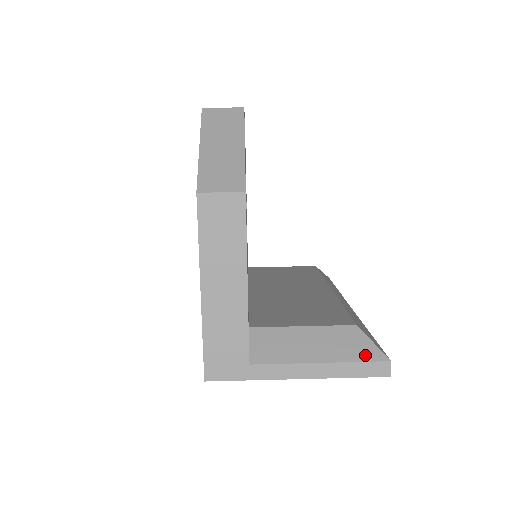
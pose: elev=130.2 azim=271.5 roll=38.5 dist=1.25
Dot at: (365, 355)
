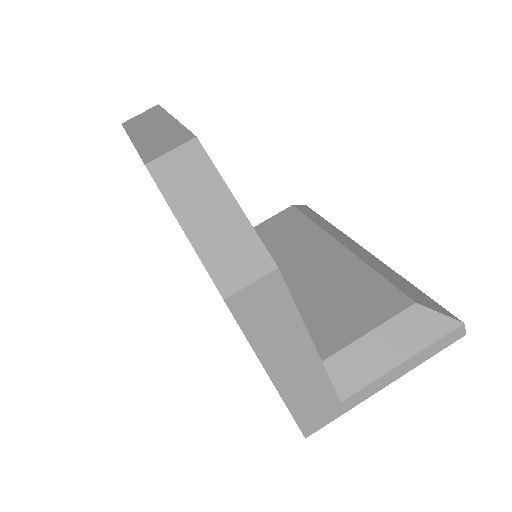
Dot at: (439, 331)
